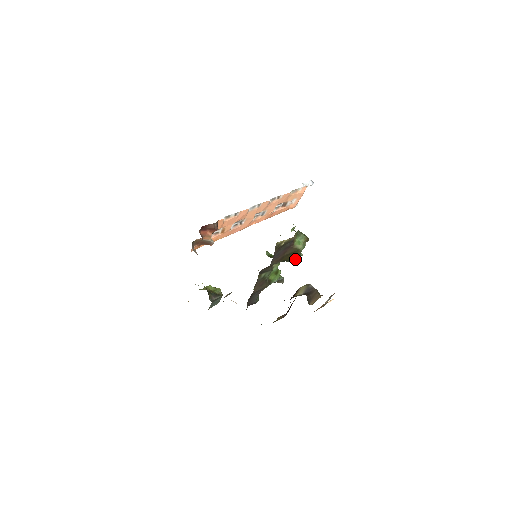
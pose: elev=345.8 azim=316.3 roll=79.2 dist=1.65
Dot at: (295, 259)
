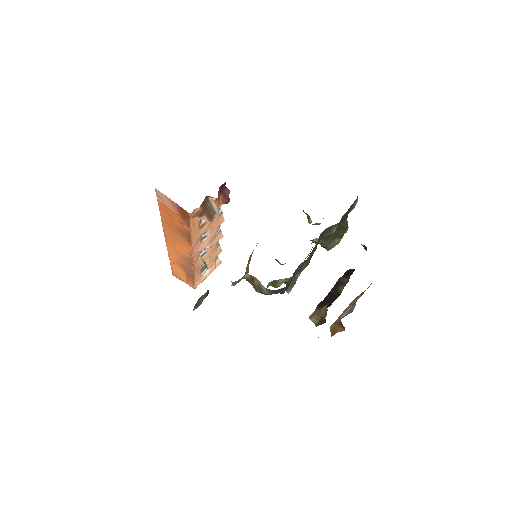
Dot at: (336, 242)
